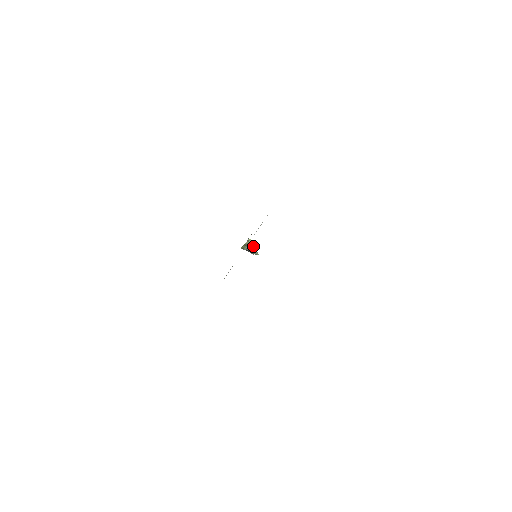
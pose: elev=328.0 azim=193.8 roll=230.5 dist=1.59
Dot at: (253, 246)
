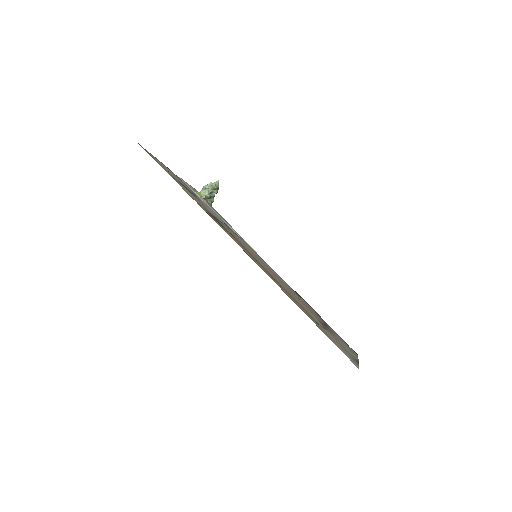
Dot at: (210, 189)
